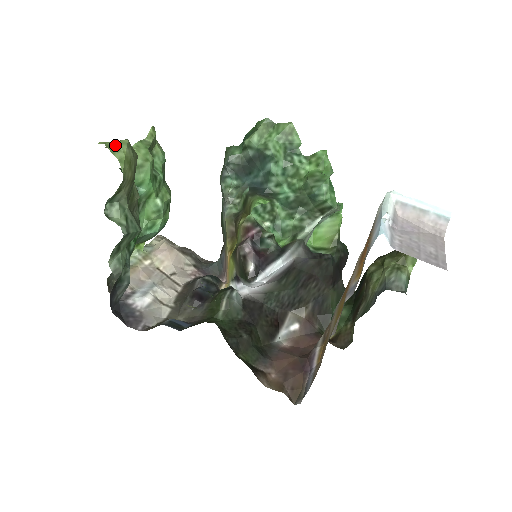
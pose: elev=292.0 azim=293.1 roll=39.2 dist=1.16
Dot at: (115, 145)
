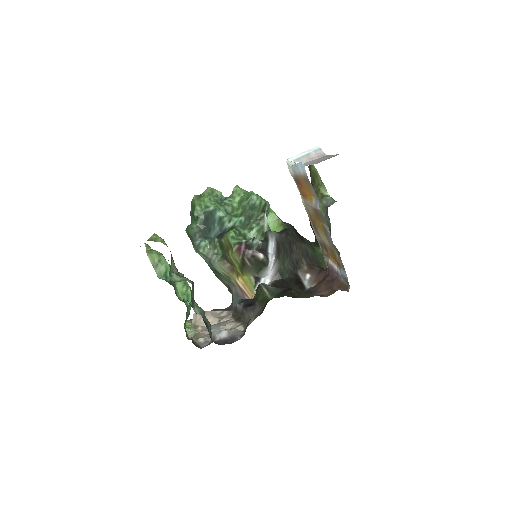
Dot at: (153, 238)
